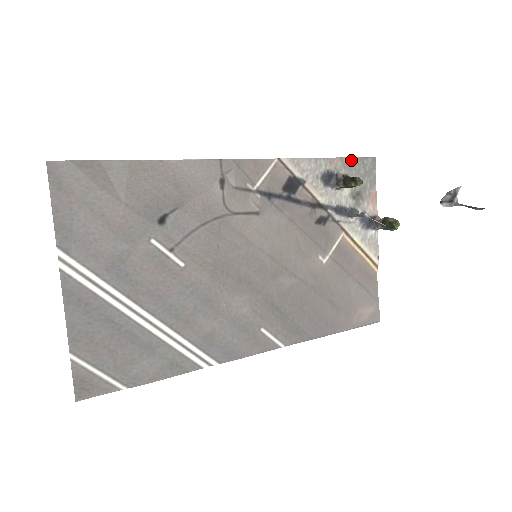
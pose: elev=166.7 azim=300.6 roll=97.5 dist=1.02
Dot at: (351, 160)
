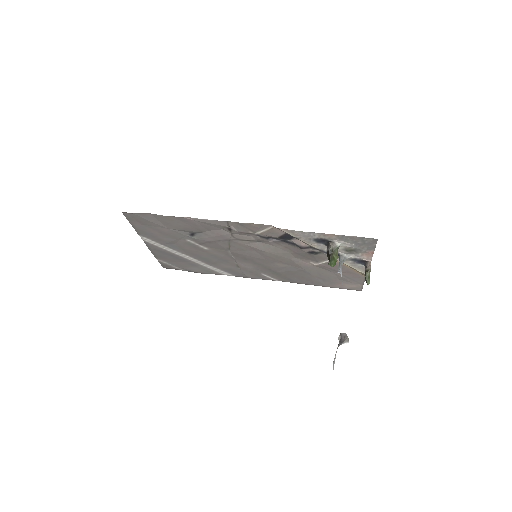
Dot at: (348, 237)
